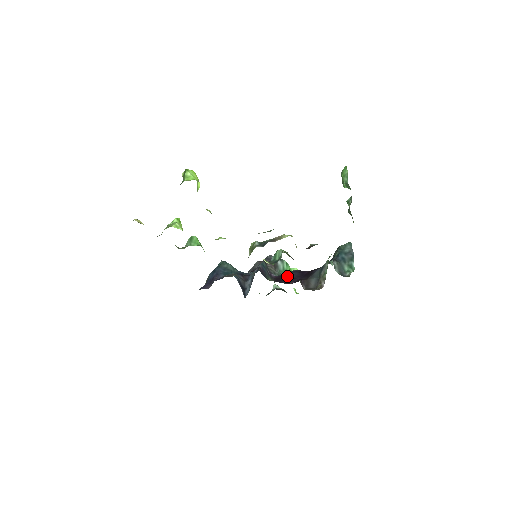
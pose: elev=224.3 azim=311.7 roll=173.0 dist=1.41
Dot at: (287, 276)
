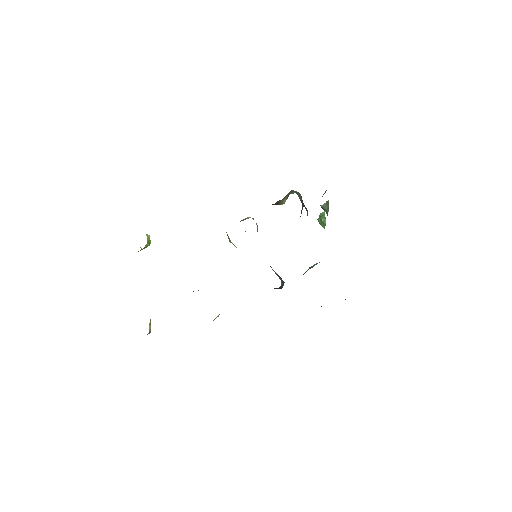
Dot at: occluded
